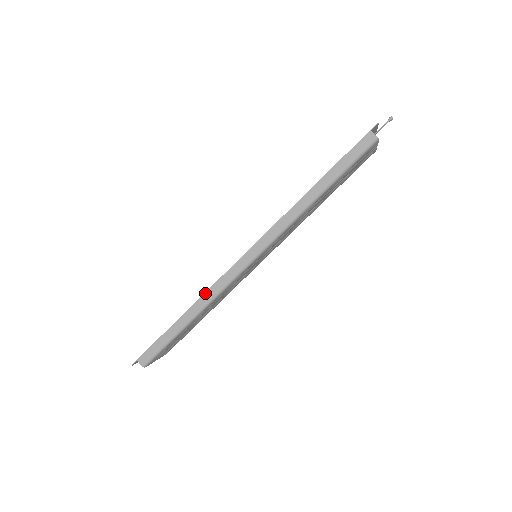
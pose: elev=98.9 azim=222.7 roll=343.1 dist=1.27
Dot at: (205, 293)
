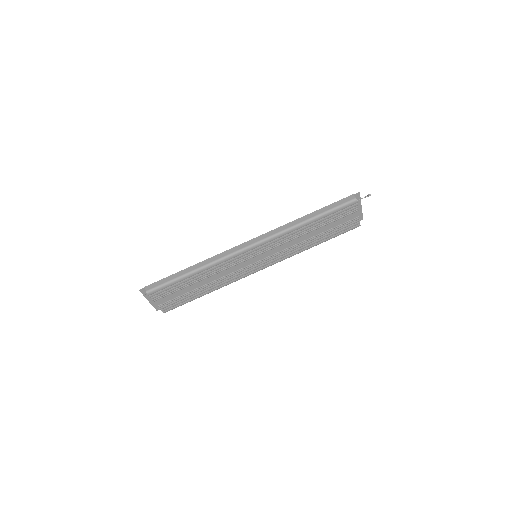
Dot at: (212, 257)
